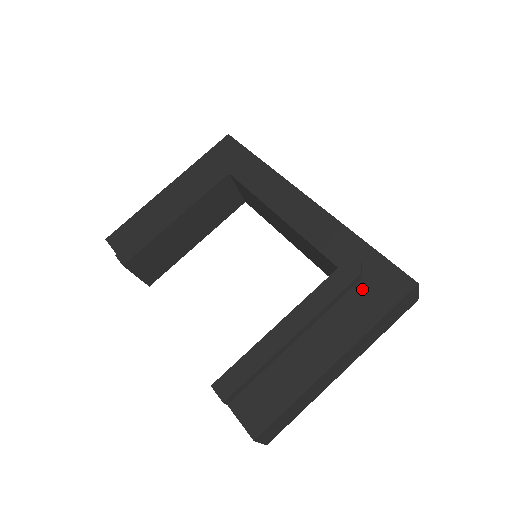
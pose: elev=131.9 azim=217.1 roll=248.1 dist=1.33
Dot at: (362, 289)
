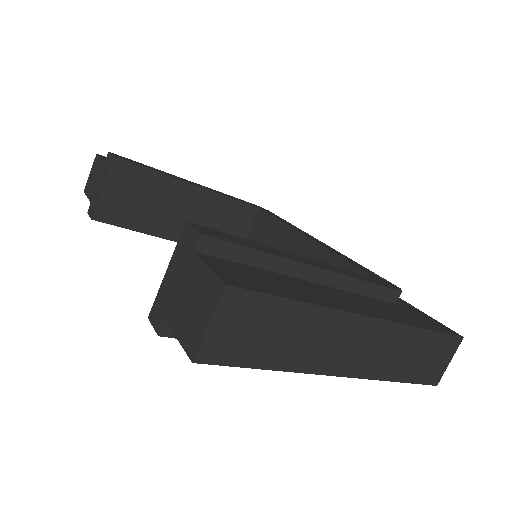
Dot at: (397, 307)
